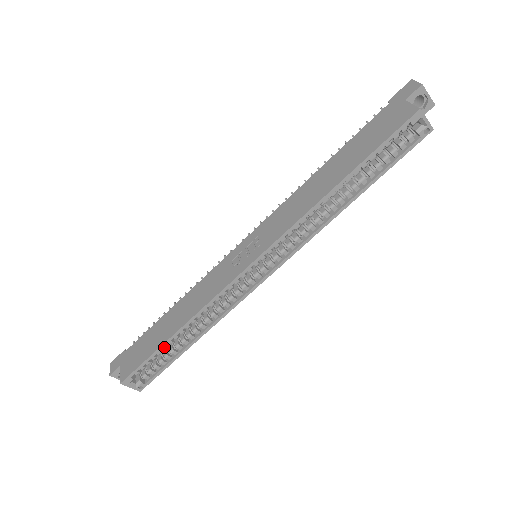
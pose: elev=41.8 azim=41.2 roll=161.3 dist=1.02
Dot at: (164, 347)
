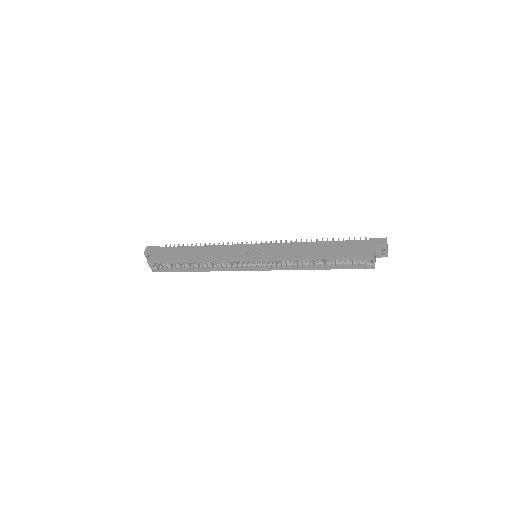
Dot at: (181, 262)
